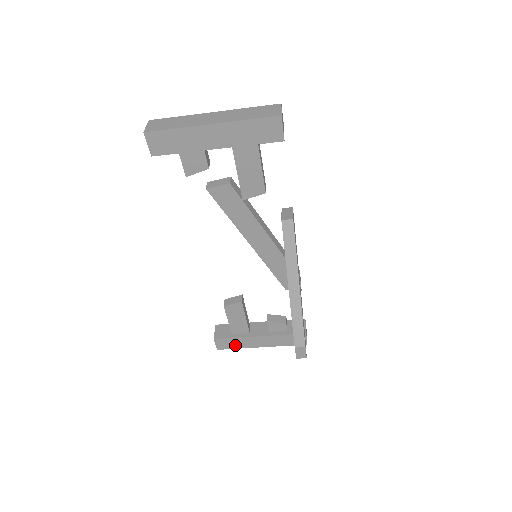
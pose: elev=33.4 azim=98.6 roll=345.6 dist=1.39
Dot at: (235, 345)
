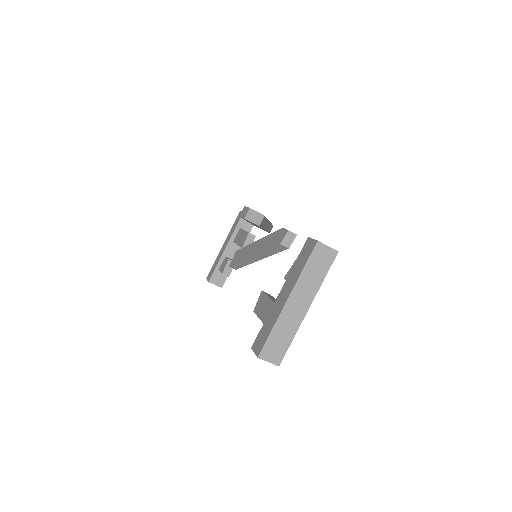
Dot at: (268, 330)
